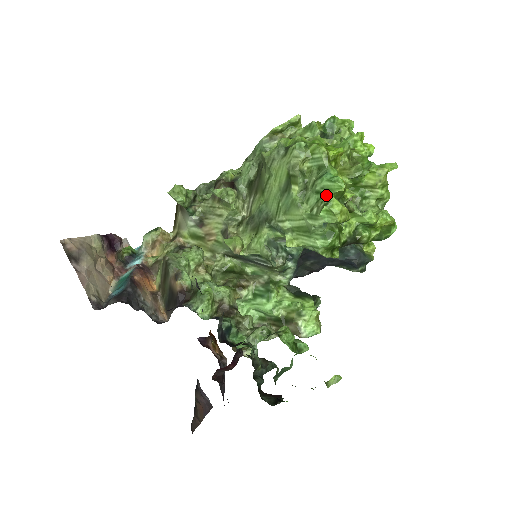
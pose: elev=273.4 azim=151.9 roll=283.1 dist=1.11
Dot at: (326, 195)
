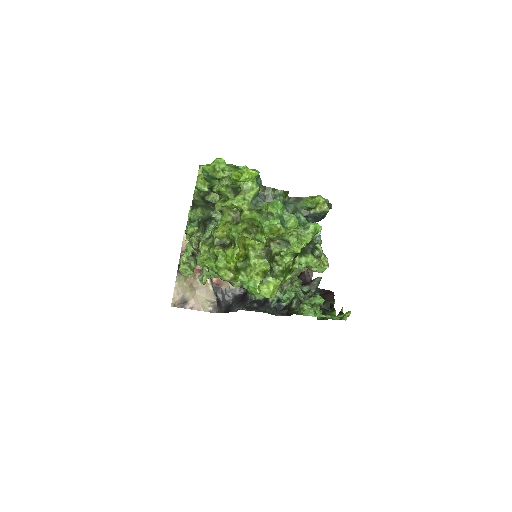
Dot at: occluded
